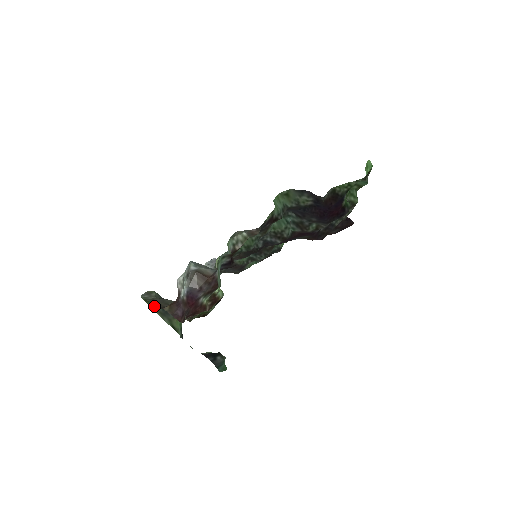
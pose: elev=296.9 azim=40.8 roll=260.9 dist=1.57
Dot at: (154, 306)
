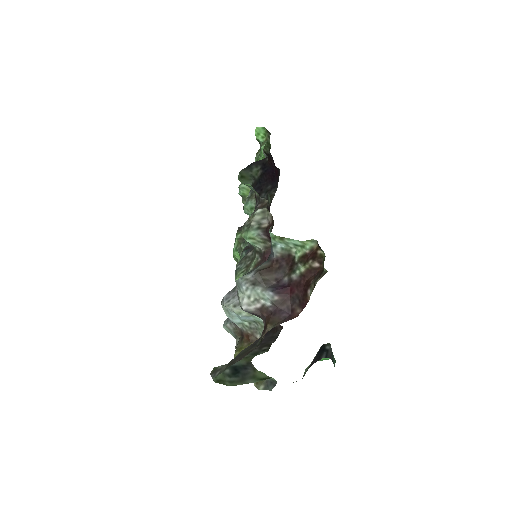
Dot at: (227, 383)
